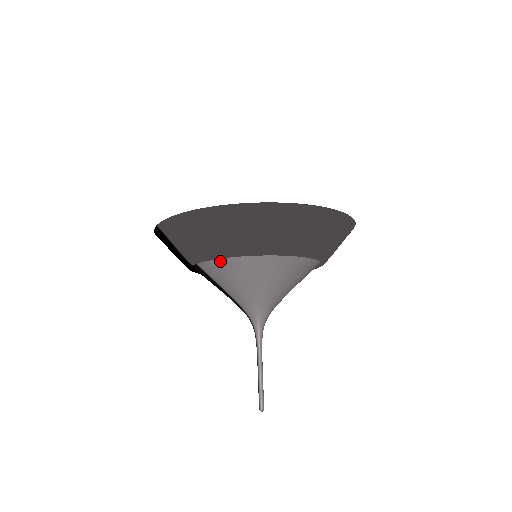
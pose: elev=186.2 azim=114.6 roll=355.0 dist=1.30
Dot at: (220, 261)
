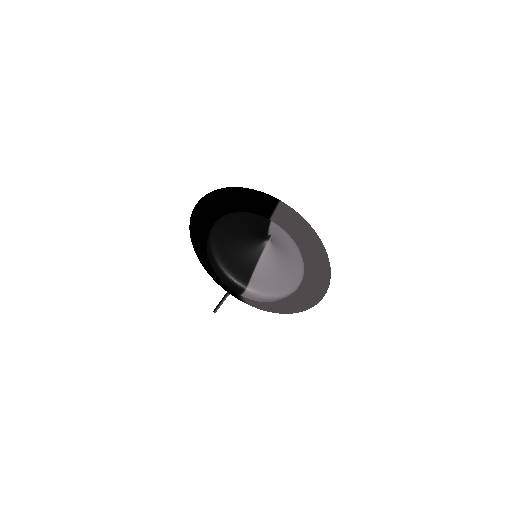
Dot at: occluded
